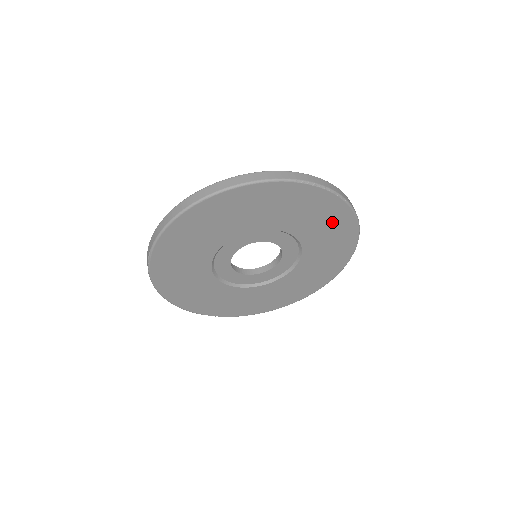
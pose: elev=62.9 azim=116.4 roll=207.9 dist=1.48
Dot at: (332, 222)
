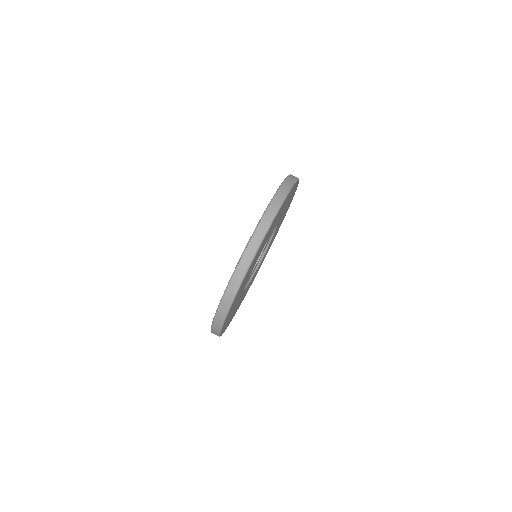
Dot at: (276, 219)
